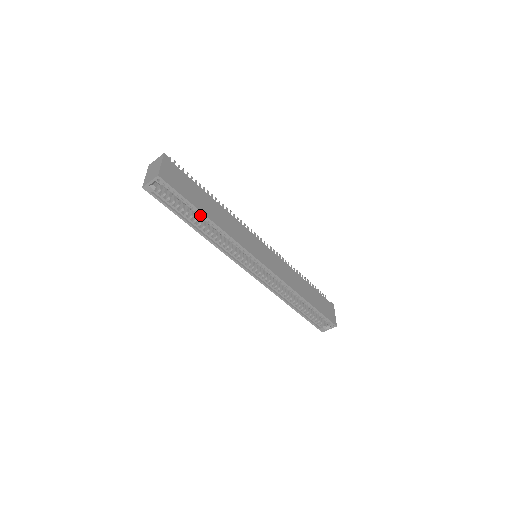
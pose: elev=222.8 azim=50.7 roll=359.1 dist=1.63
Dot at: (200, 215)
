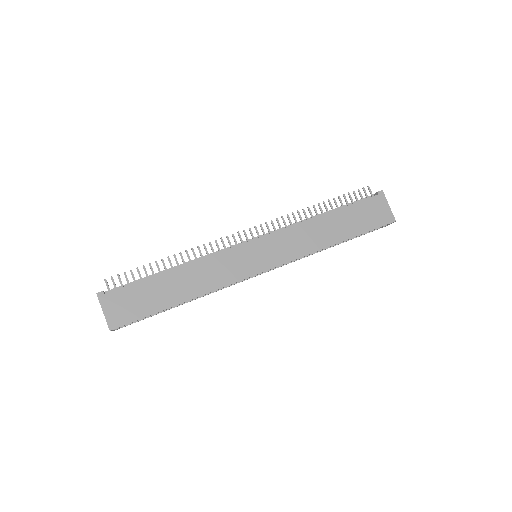
Dot at: occluded
